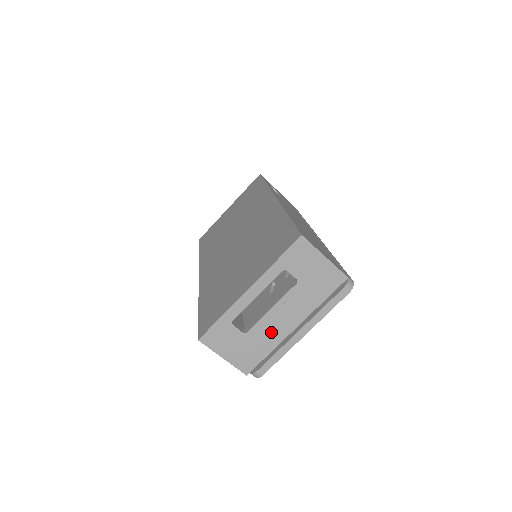
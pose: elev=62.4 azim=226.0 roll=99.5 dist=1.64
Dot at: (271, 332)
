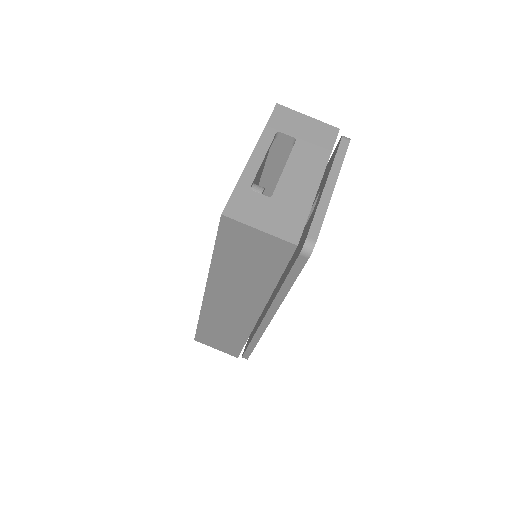
Dot at: (297, 191)
